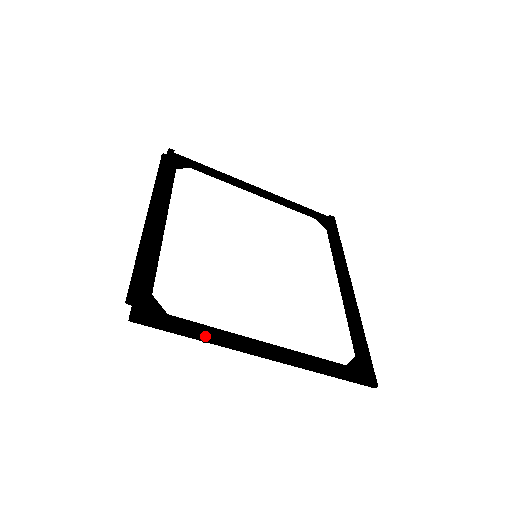
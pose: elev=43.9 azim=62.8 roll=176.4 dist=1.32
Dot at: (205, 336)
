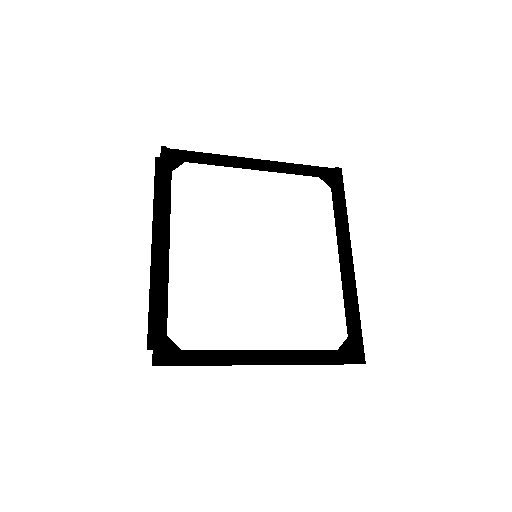
Dot at: (213, 363)
